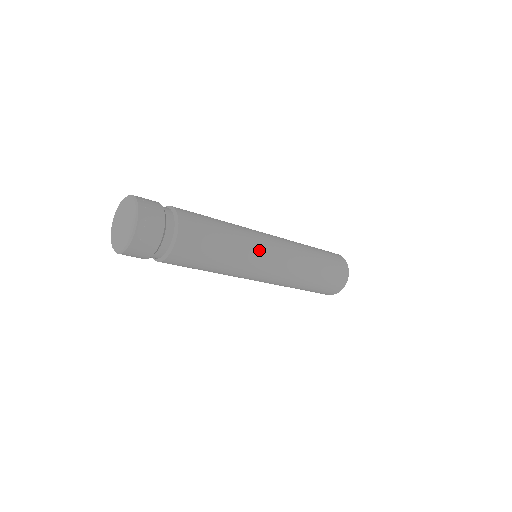
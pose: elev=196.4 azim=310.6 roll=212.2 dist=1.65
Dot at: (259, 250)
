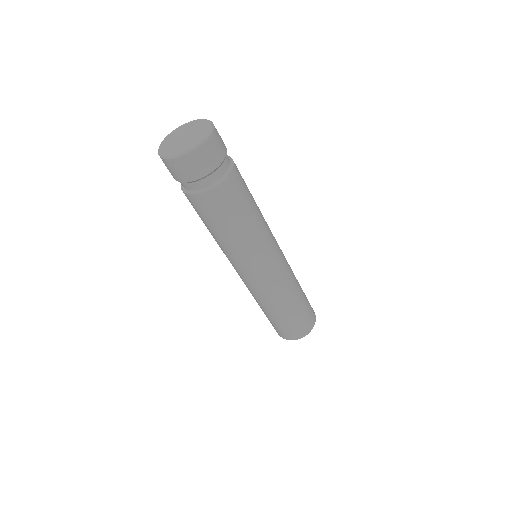
Dot at: (264, 254)
